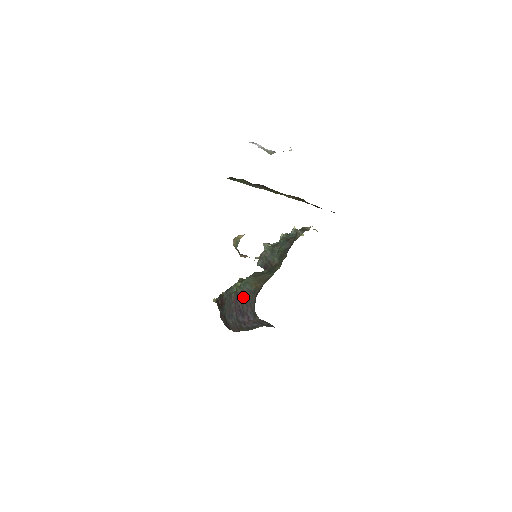
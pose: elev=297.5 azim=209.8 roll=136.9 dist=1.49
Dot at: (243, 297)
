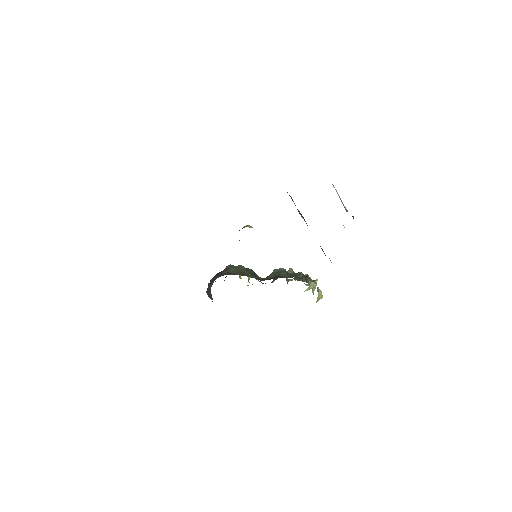
Dot at: (223, 271)
